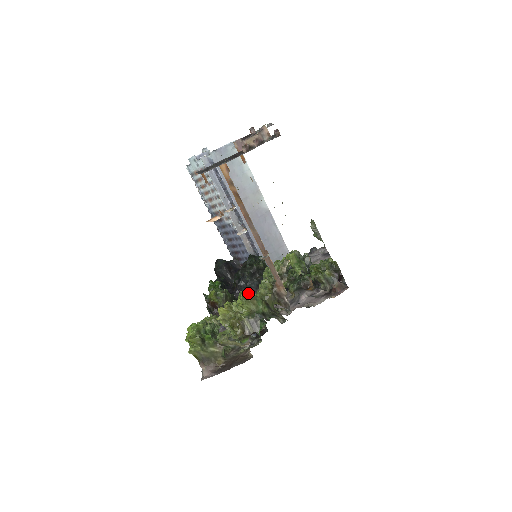
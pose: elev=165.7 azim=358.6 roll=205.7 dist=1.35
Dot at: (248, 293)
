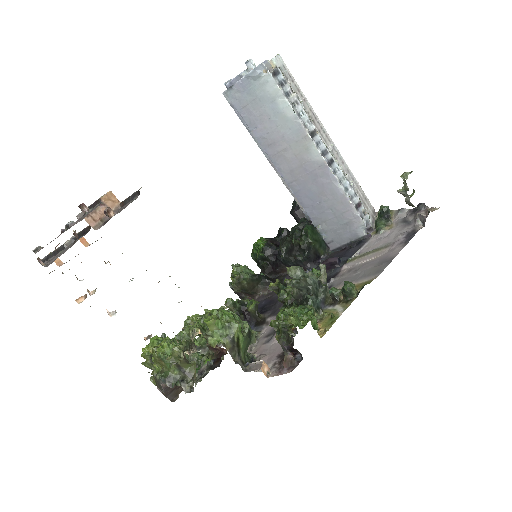
Dot at: (164, 348)
